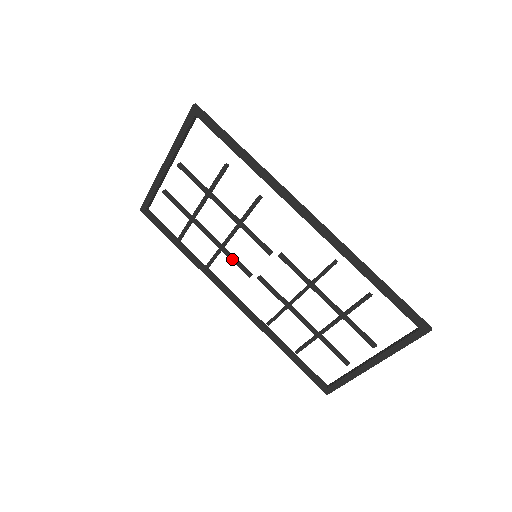
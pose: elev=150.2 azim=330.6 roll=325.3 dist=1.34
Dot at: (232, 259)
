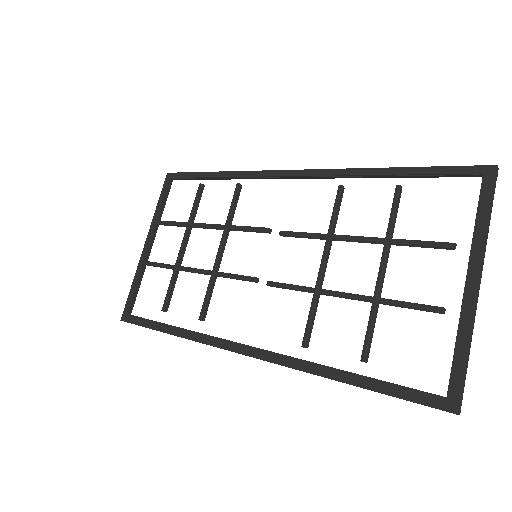
Dot at: (228, 274)
